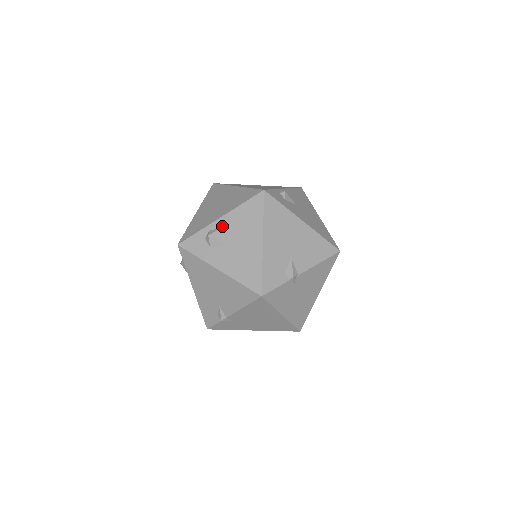
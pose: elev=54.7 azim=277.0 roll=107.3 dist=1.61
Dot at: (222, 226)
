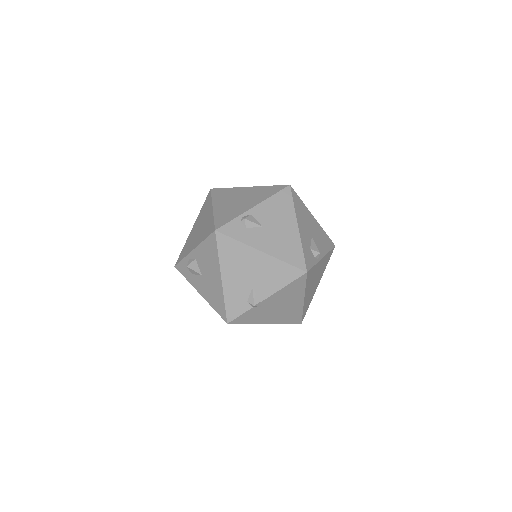
Dot at: (195, 258)
